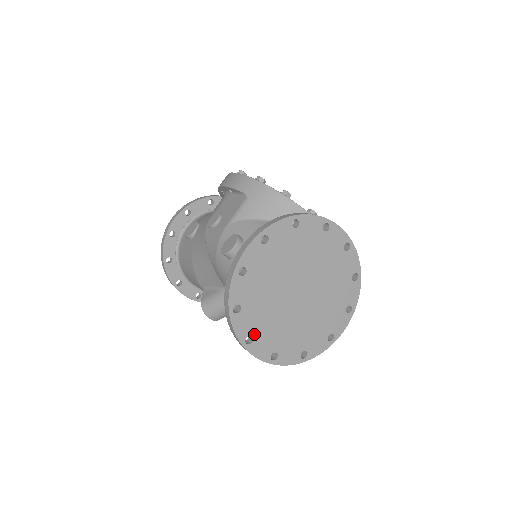
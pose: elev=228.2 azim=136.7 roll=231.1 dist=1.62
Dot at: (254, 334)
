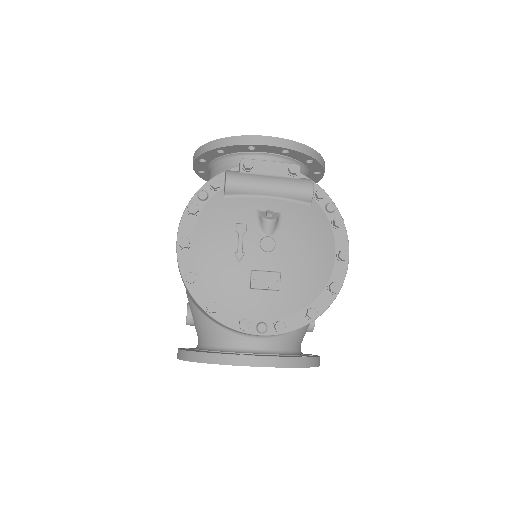
Dot at: occluded
